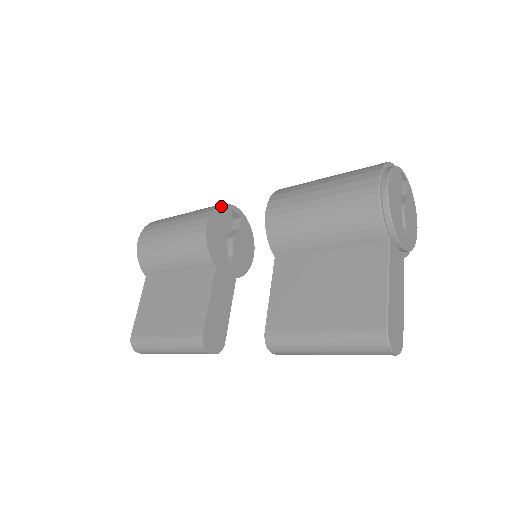
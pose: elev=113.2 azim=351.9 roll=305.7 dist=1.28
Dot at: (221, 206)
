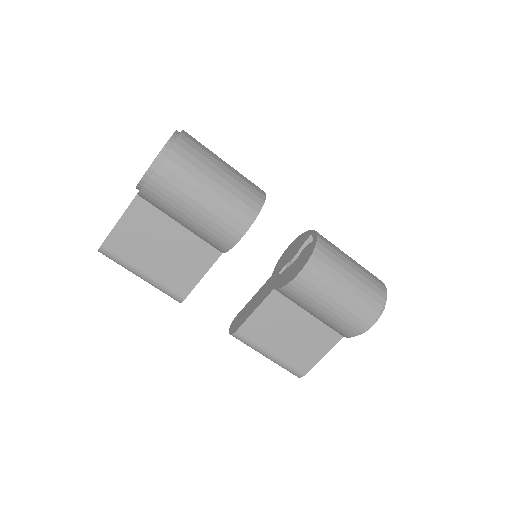
Dot at: (260, 210)
